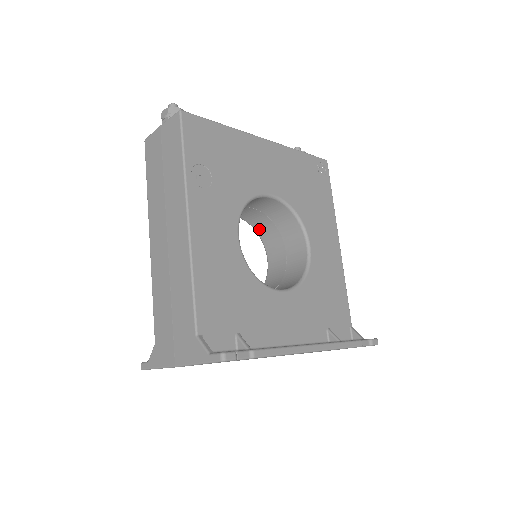
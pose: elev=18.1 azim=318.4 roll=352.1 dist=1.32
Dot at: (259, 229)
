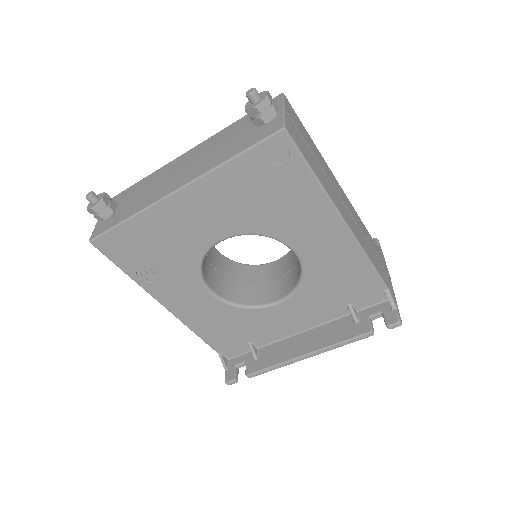
Dot at: occluded
